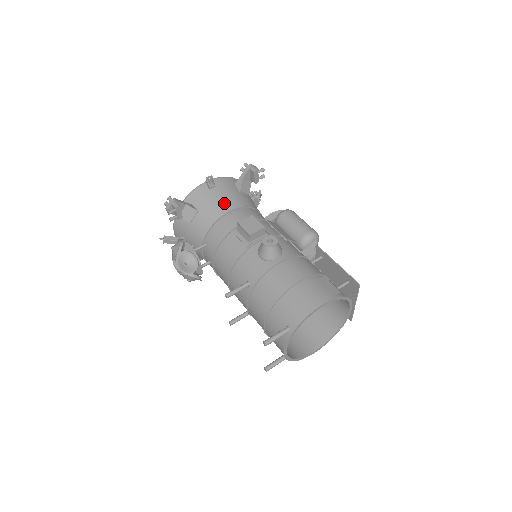
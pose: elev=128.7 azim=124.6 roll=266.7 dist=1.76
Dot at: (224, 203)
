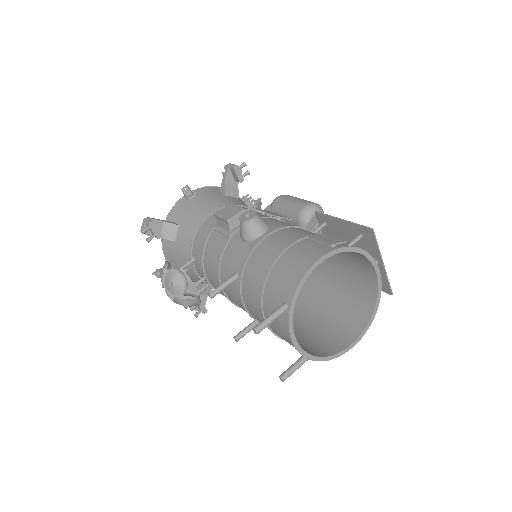
Dot at: (205, 208)
